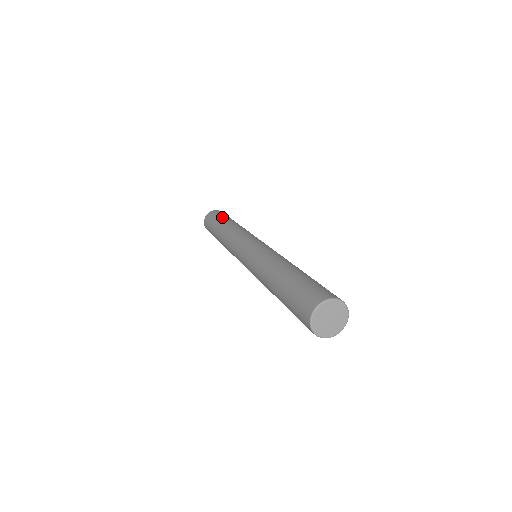
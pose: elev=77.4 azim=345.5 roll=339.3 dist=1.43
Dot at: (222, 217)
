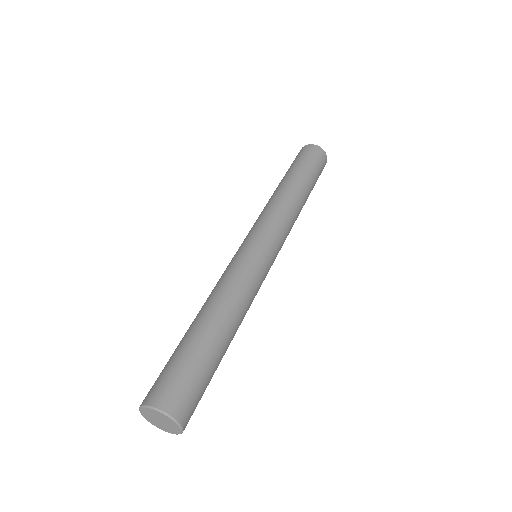
Dot at: (308, 170)
